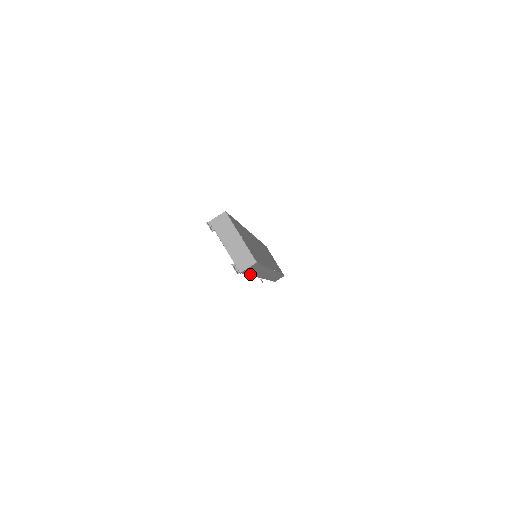
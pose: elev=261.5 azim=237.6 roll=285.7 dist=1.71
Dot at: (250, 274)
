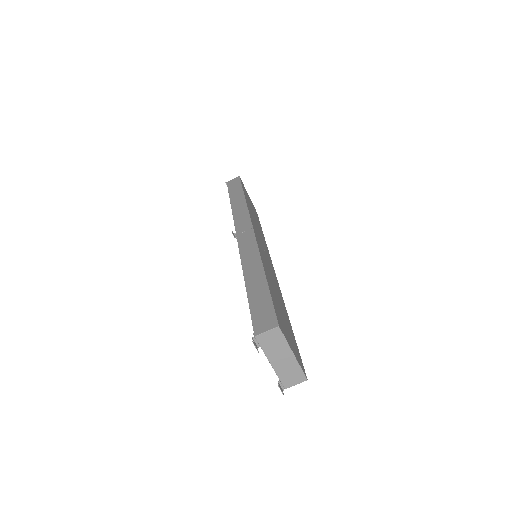
Dot at: occluded
